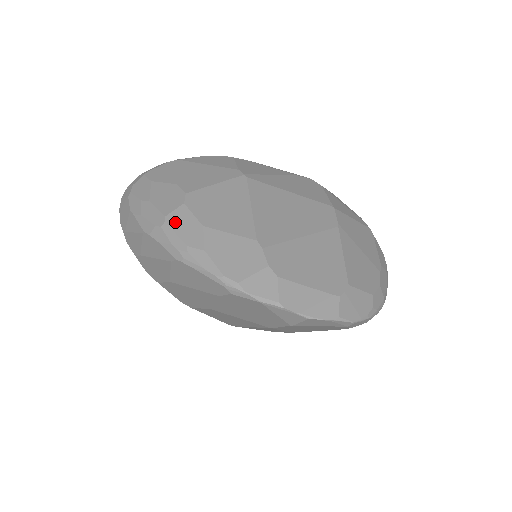
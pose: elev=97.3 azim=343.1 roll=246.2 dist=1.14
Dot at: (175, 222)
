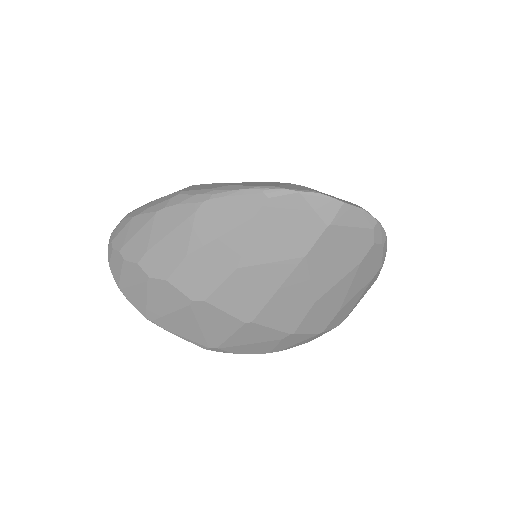
Dot at: (191, 189)
